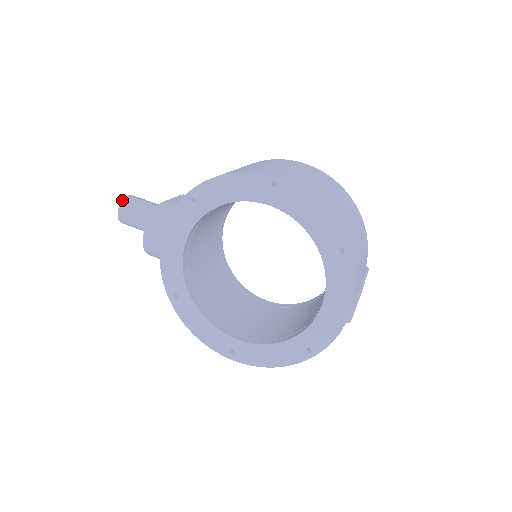
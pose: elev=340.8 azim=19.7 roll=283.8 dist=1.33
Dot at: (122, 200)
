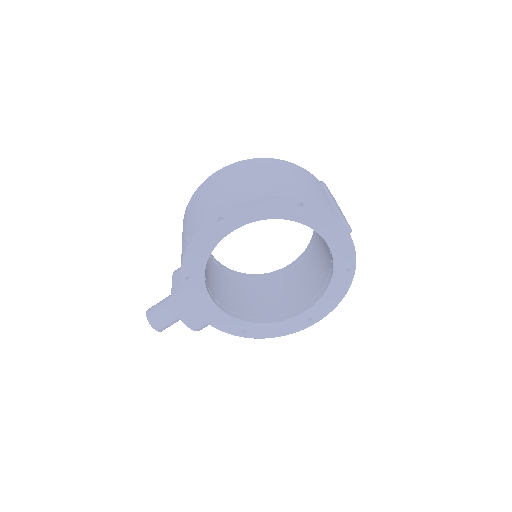
Dot at: occluded
